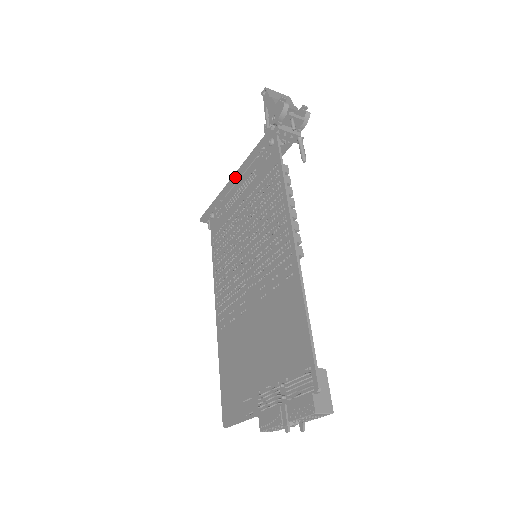
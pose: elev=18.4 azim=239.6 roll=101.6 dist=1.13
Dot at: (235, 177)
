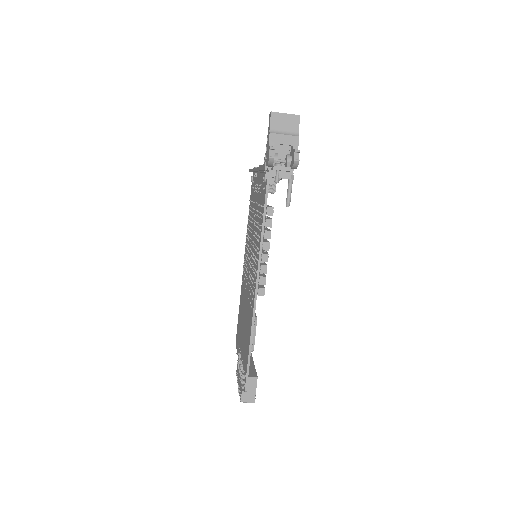
Dot at: occluded
